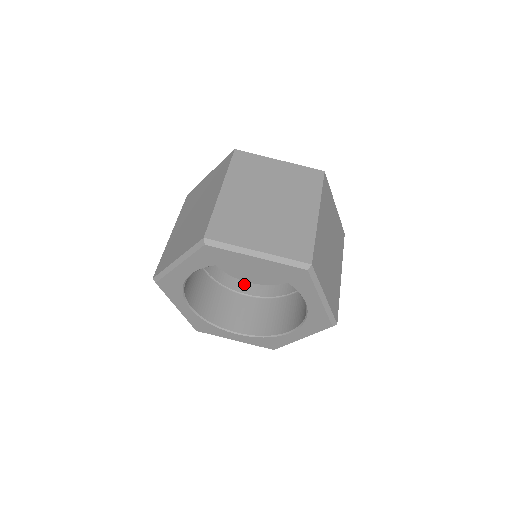
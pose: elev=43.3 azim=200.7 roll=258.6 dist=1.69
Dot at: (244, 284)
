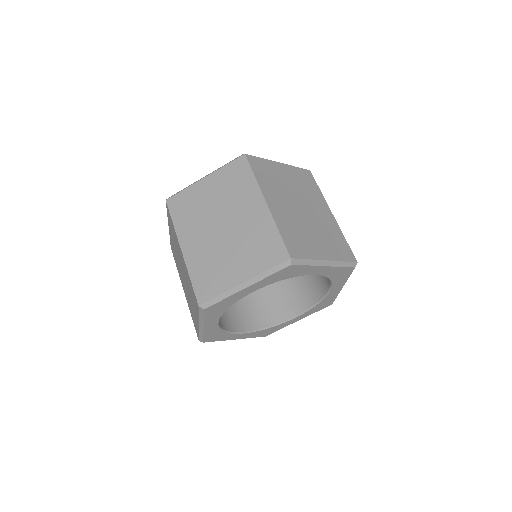
Dot at: occluded
